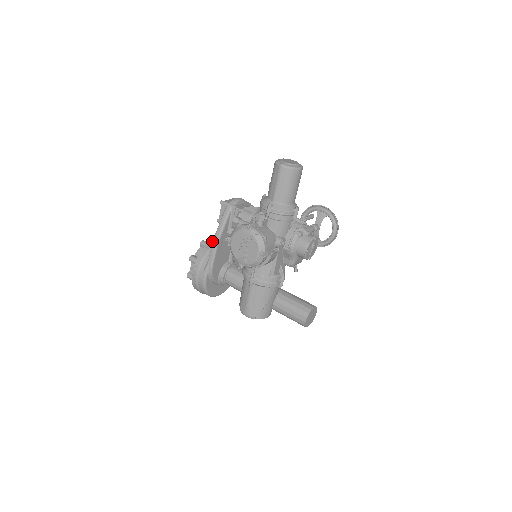
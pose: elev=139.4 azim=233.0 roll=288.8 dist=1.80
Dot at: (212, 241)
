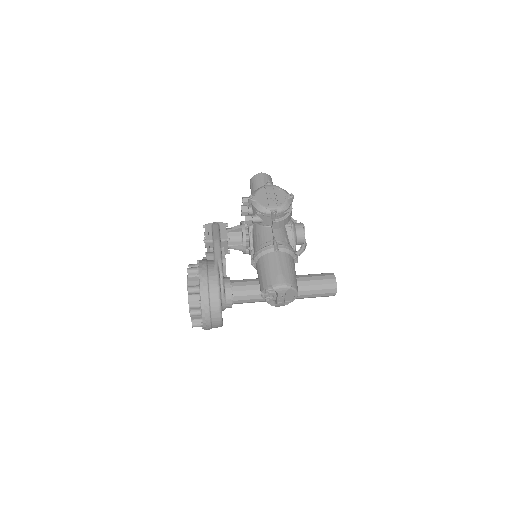
Dot at: occluded
